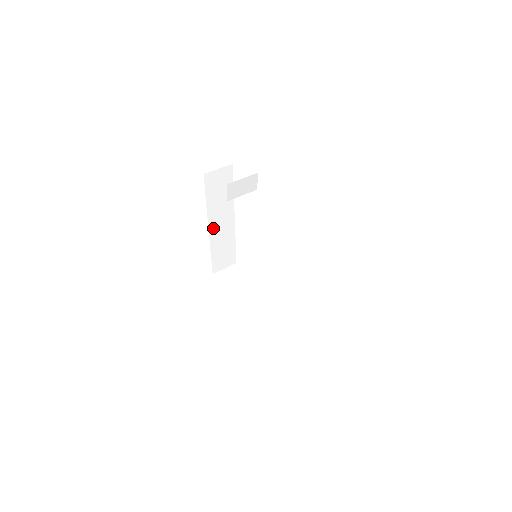
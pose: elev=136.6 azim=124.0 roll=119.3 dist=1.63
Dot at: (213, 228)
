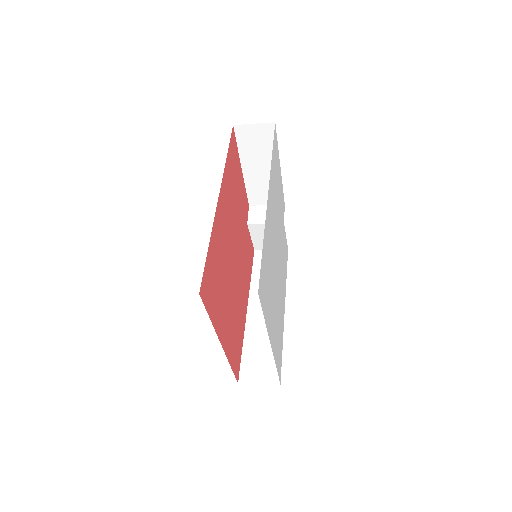
Dot at: (253, 311)
